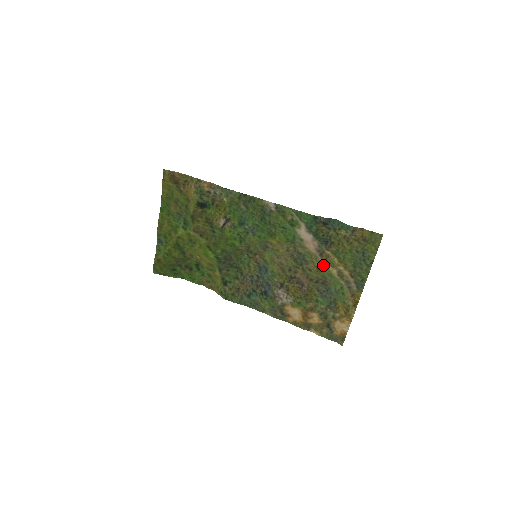
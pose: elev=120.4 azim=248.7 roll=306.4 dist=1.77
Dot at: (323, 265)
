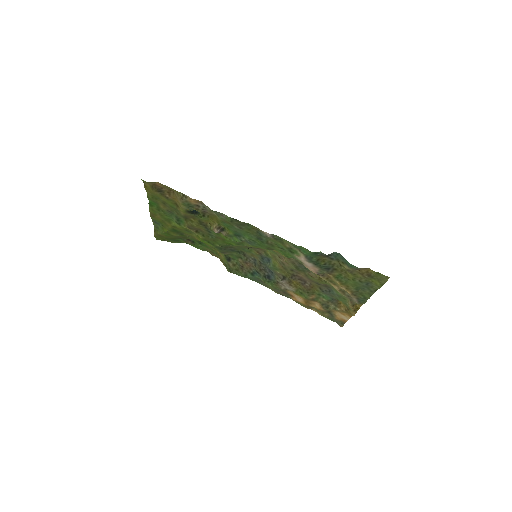
Dot at: occluded
